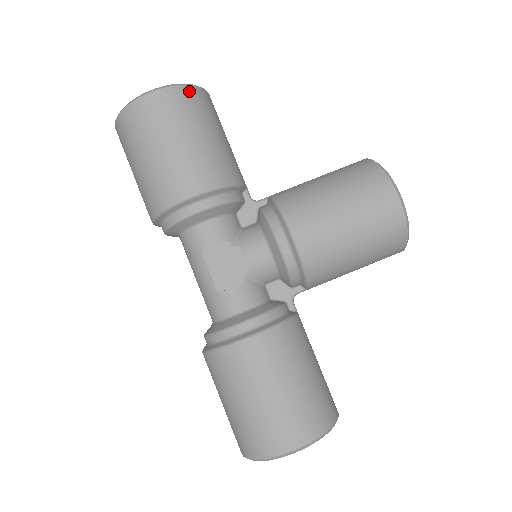
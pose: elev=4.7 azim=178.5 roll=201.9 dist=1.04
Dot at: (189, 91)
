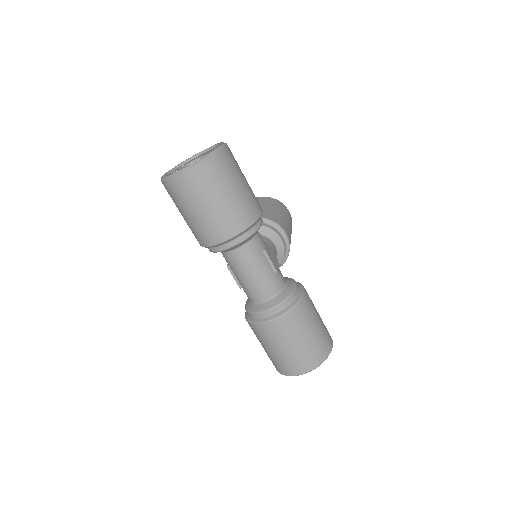
Dot at: occluded
